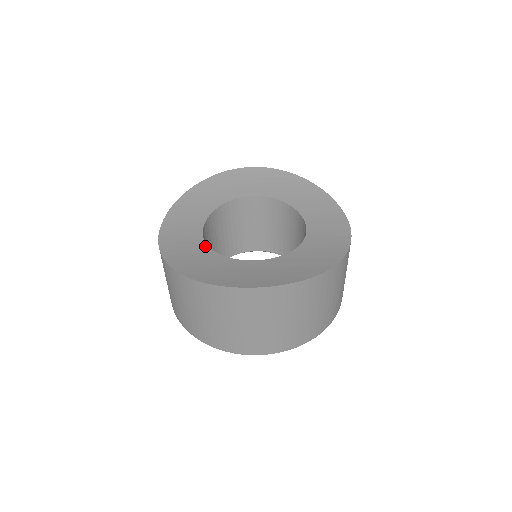
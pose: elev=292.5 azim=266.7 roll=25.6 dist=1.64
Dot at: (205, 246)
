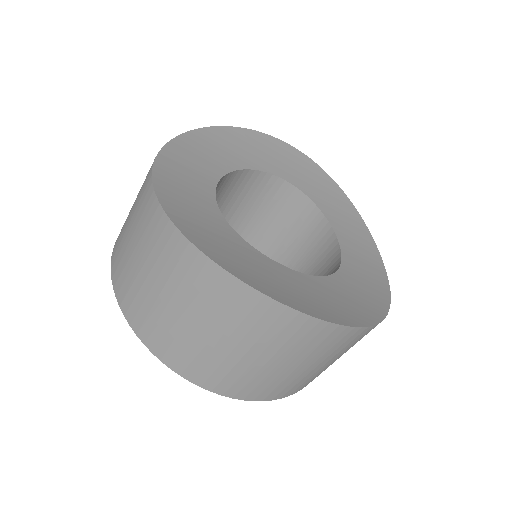
Dot at: (217, 210)
